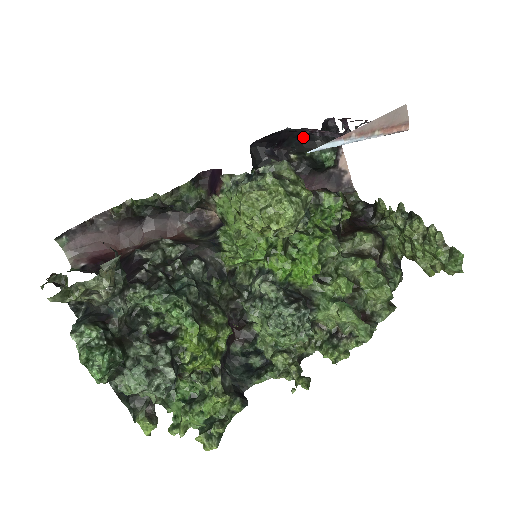
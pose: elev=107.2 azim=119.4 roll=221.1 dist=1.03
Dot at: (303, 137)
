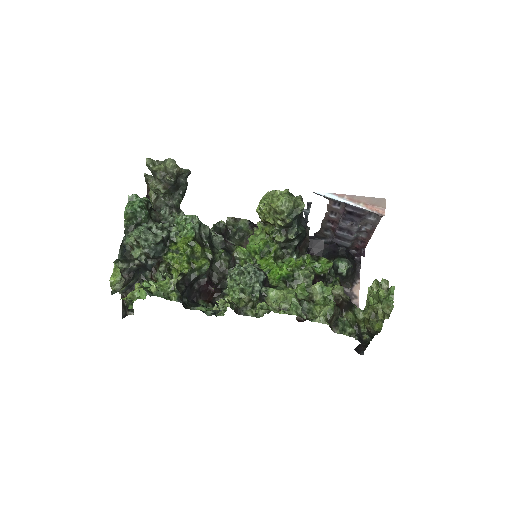
Dot at: (332, 251)
